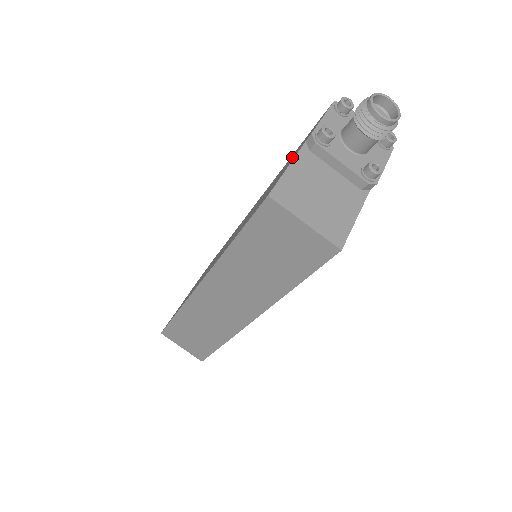
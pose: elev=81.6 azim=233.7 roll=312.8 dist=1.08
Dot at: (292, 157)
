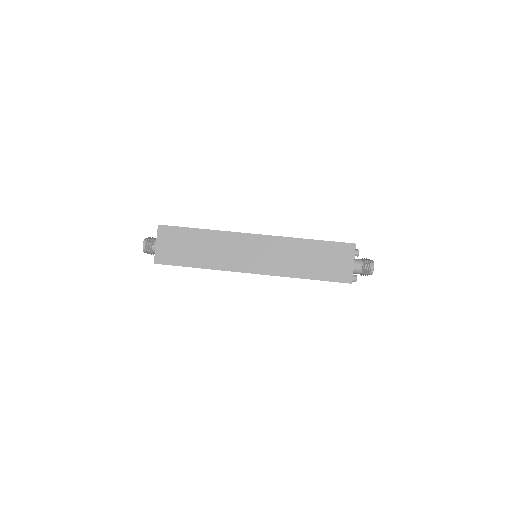
Dot at: occluded
